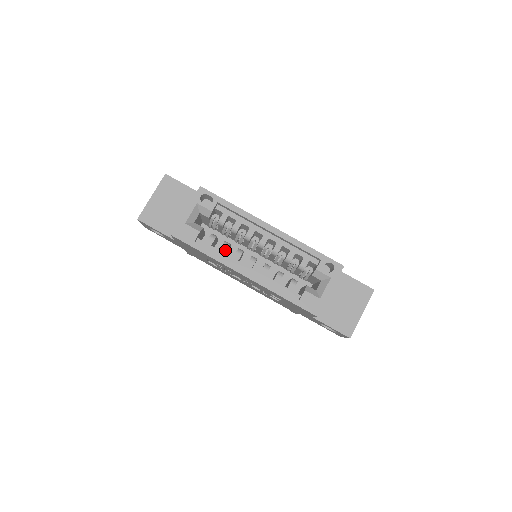
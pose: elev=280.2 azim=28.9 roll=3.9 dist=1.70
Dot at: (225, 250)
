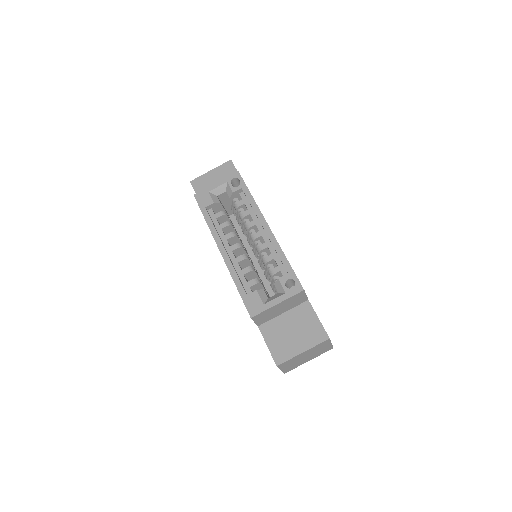
Dot at: (223, 227)
